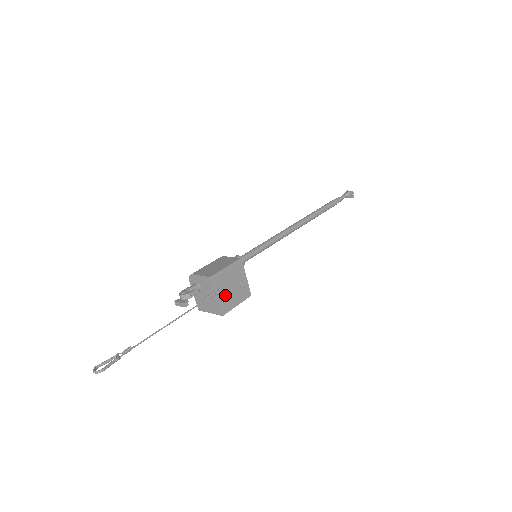
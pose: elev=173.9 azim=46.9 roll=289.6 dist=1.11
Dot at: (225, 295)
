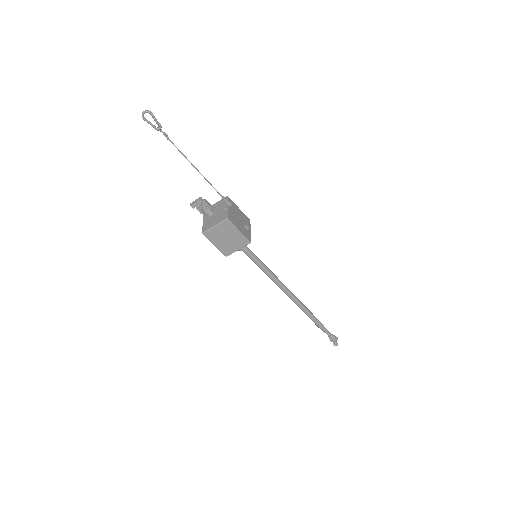
Dot at: (234, 215)
